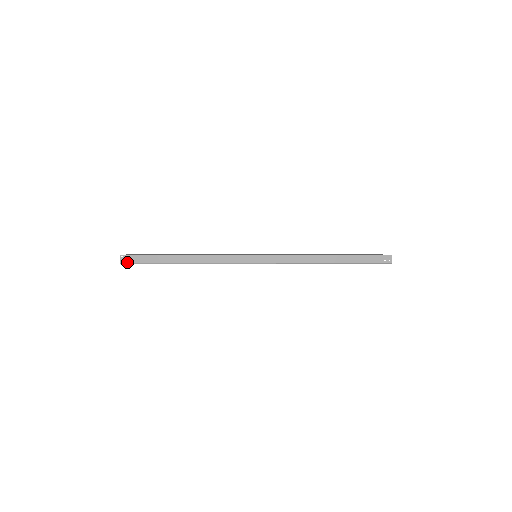
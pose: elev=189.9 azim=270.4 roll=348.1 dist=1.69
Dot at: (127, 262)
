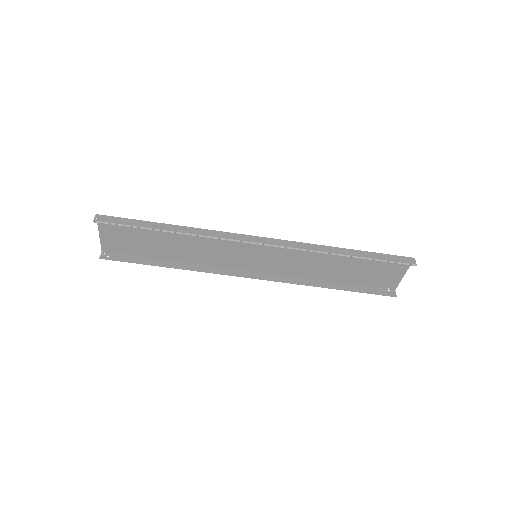
Dot at: (102, 221)
